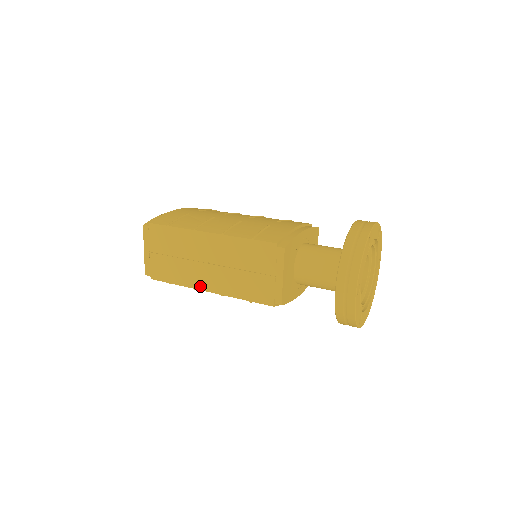
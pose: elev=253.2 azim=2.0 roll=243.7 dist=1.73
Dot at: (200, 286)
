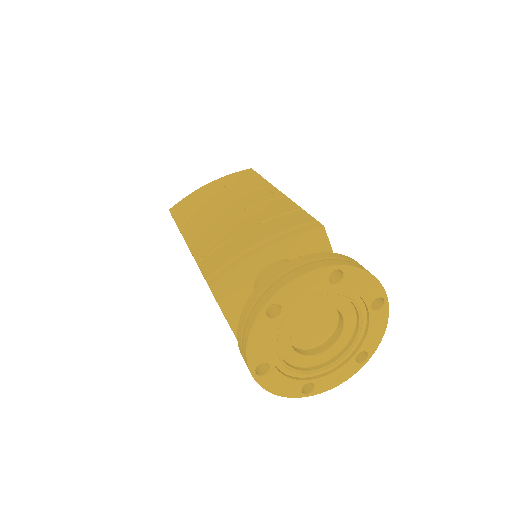
Dot at: occluded
